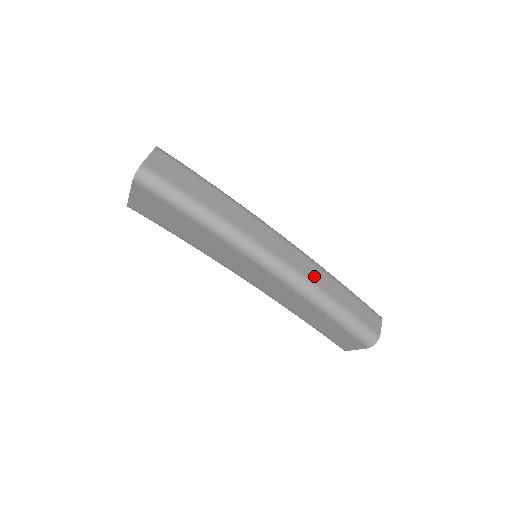
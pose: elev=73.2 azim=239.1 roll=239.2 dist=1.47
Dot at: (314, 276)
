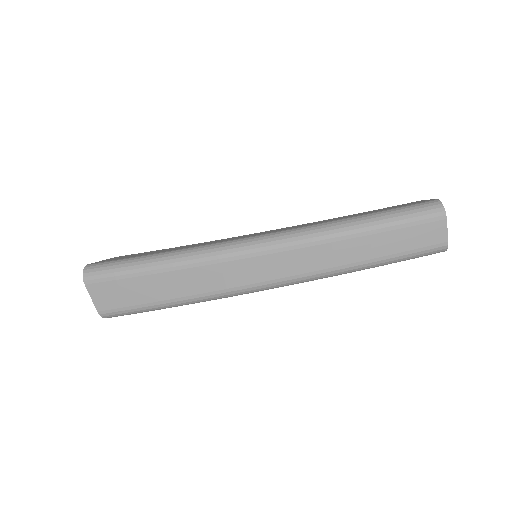
Dot at: (325, 261)
